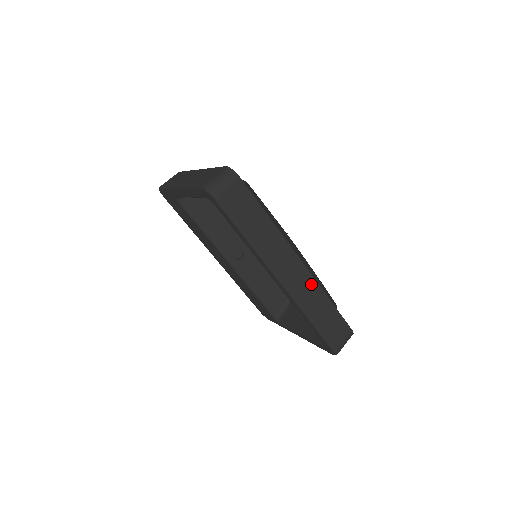
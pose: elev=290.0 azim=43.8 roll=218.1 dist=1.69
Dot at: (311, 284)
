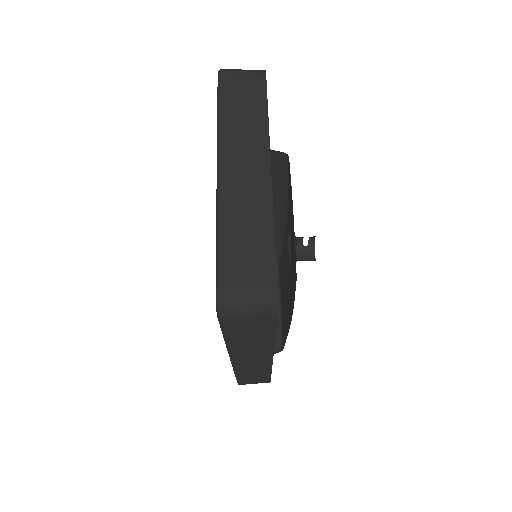
Dot at: (264, 367)
